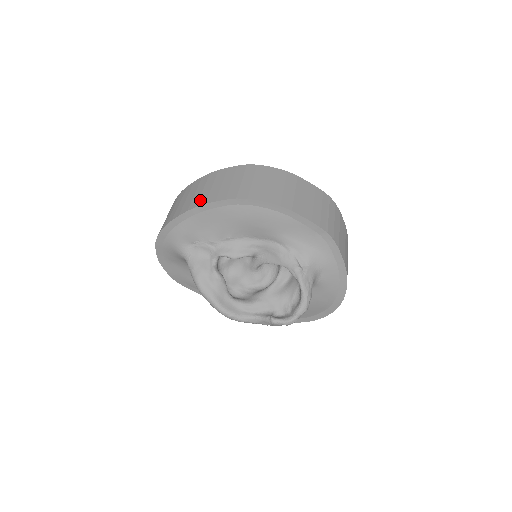
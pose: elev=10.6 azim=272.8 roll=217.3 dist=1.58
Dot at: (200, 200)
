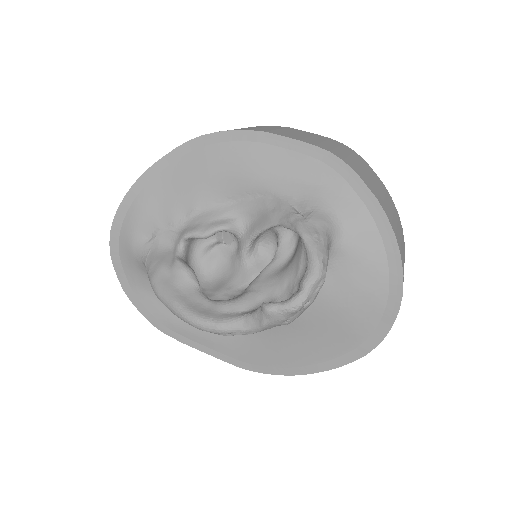
Dot at: occluded
